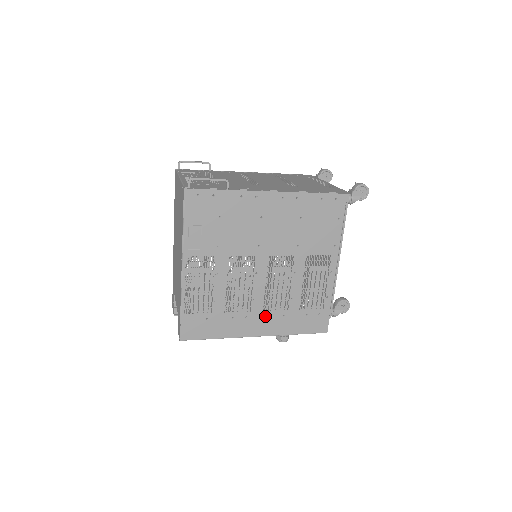
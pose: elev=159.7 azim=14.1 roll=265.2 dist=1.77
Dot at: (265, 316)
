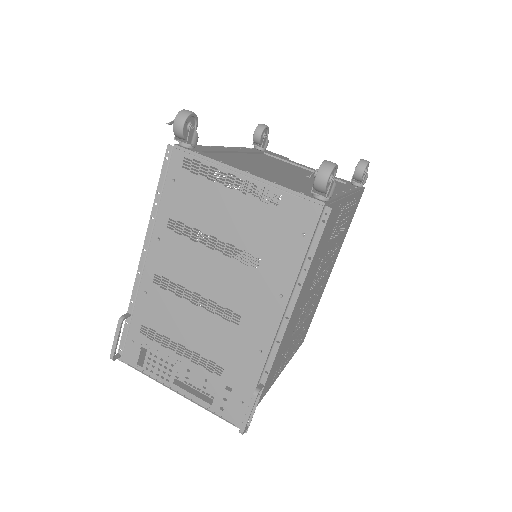
Dot at: (329, 268)
